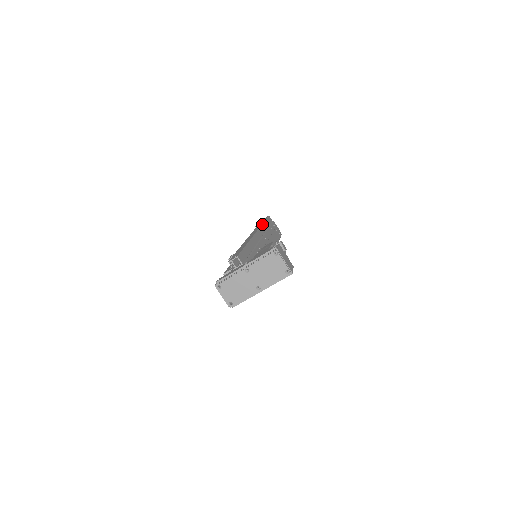
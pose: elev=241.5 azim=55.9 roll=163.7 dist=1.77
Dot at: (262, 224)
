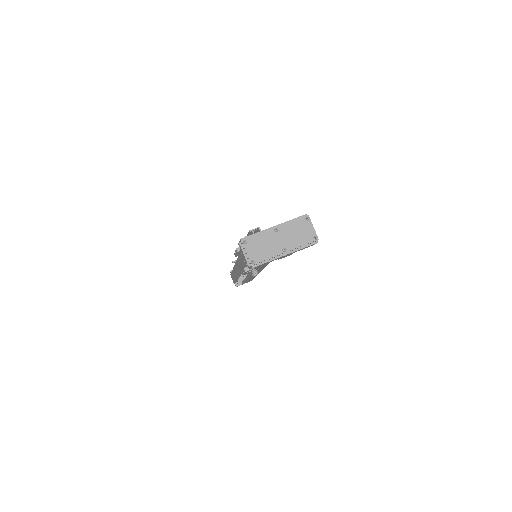
Dot at: occluded
